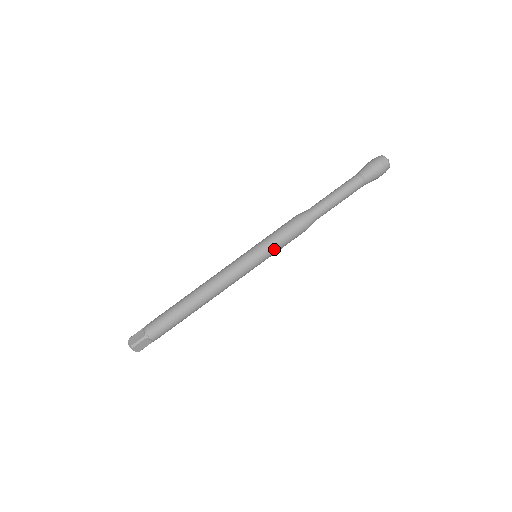
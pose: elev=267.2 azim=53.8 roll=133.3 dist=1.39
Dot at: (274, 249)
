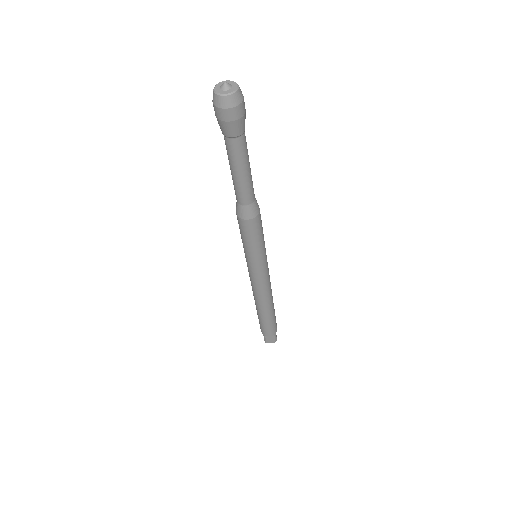
Dot at: (264, 243)
